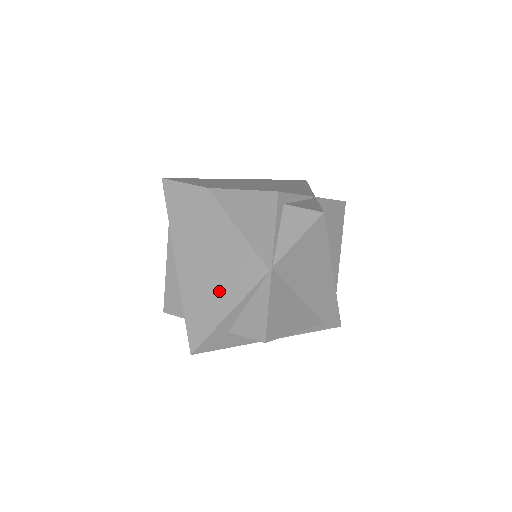
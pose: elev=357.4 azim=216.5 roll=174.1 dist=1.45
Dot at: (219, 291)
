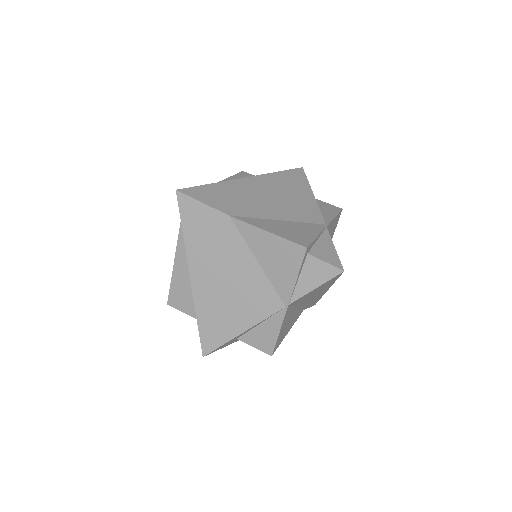
Dot at: (235, 313)
